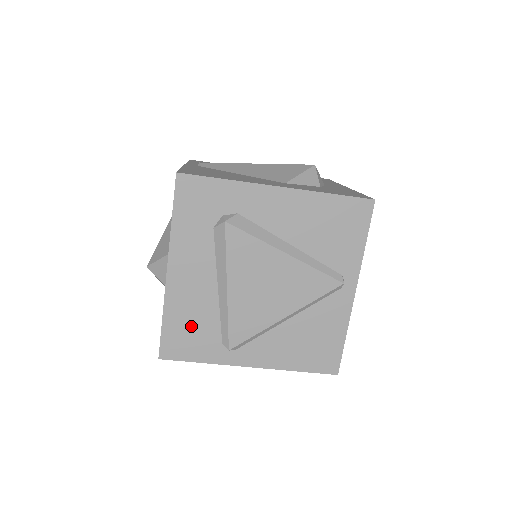
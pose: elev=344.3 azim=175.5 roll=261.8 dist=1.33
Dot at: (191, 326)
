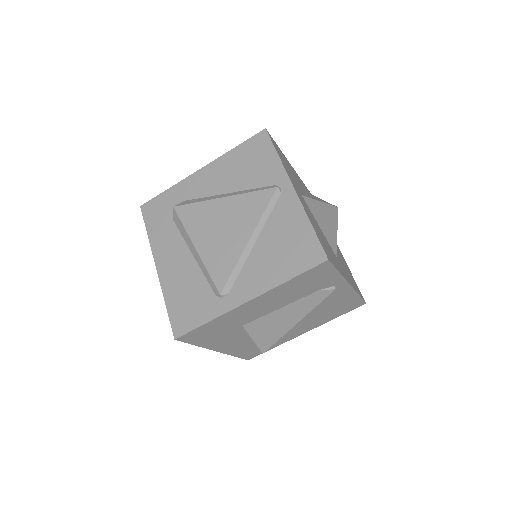
Dot at: (187, 296)
